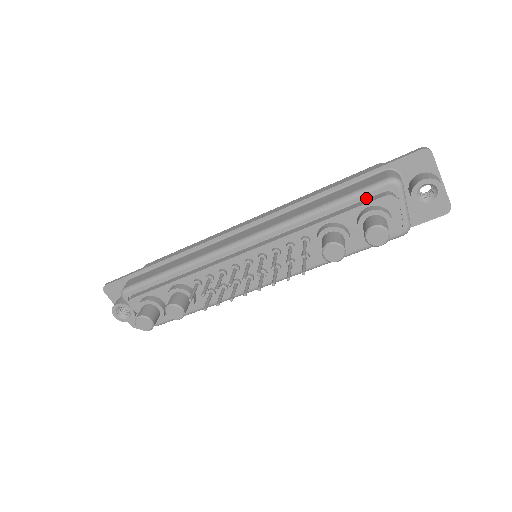
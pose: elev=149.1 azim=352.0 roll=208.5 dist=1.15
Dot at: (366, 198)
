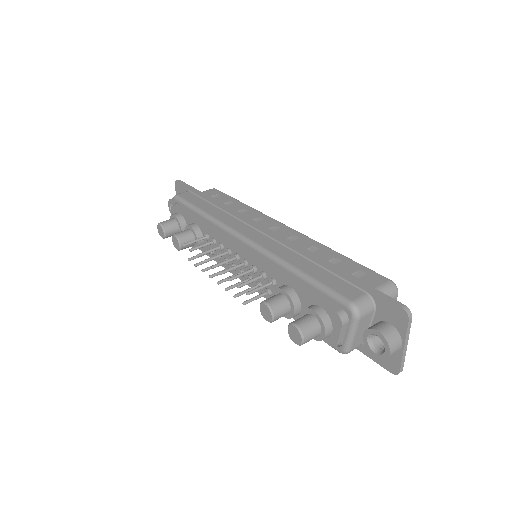
Dot at: (329, 299)
